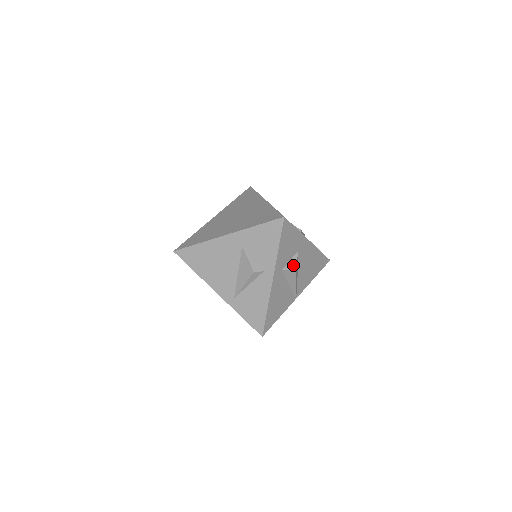
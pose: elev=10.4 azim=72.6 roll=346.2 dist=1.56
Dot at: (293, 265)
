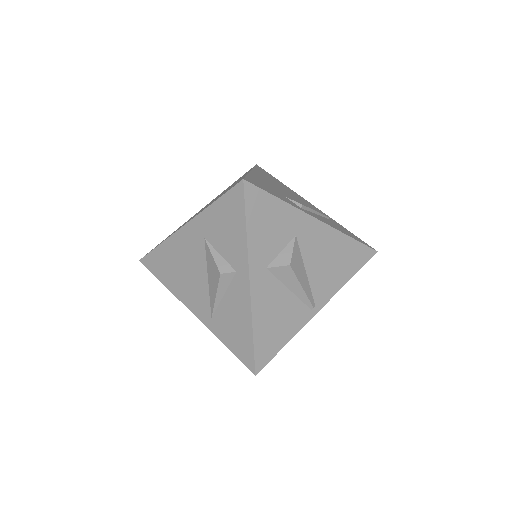
Dot at: (286, 258)
